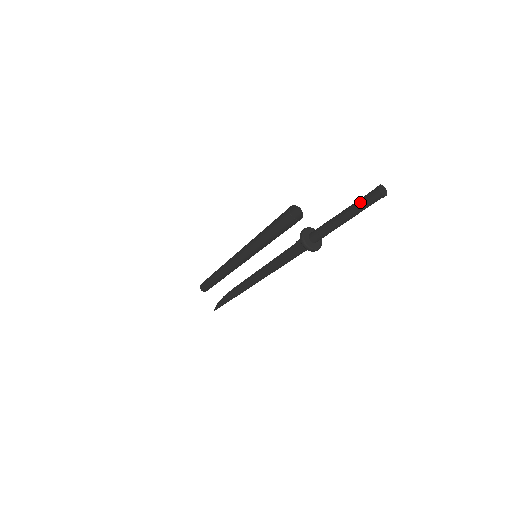
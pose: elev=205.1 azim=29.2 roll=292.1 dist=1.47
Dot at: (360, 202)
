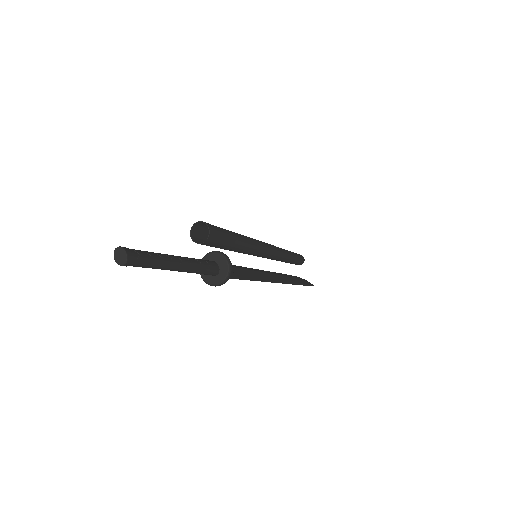
Dot at: occluded
